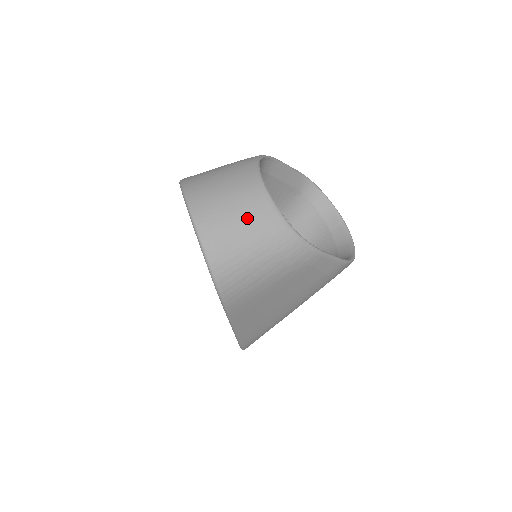
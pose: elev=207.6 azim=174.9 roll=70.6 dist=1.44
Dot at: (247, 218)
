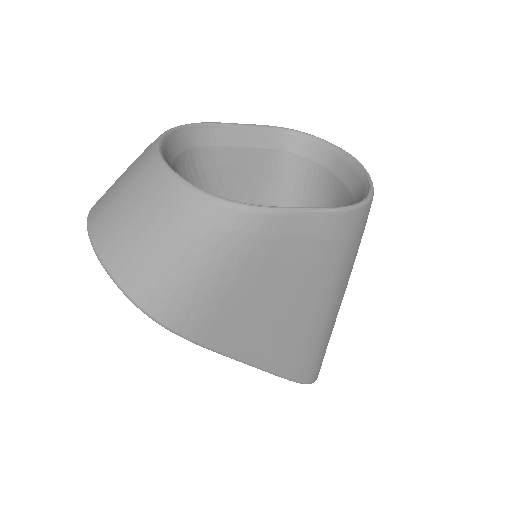
Dot at: (144, 208)
